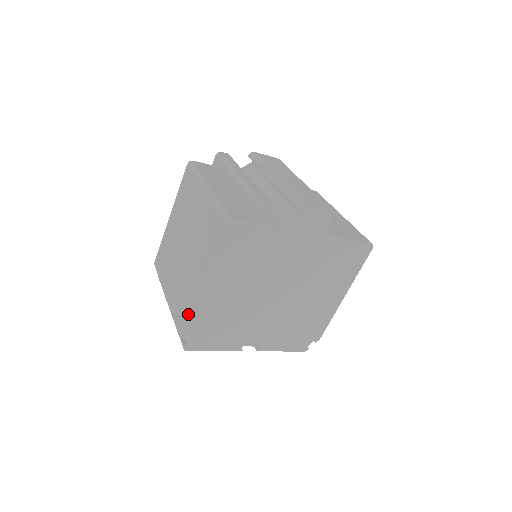
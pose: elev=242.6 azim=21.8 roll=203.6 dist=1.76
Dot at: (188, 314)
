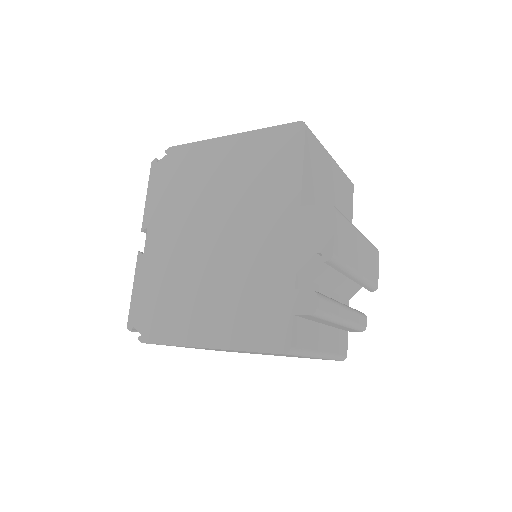
Dot at: occluded
